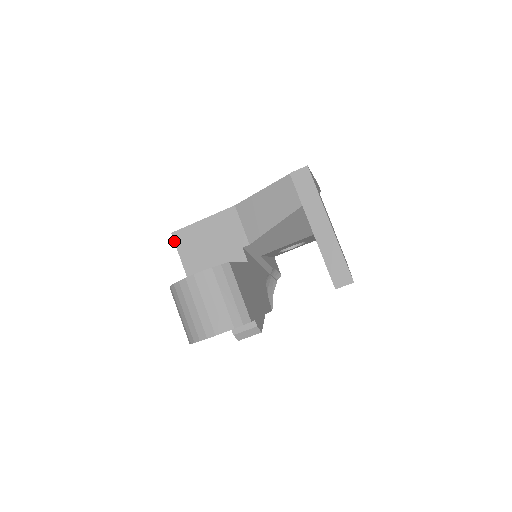
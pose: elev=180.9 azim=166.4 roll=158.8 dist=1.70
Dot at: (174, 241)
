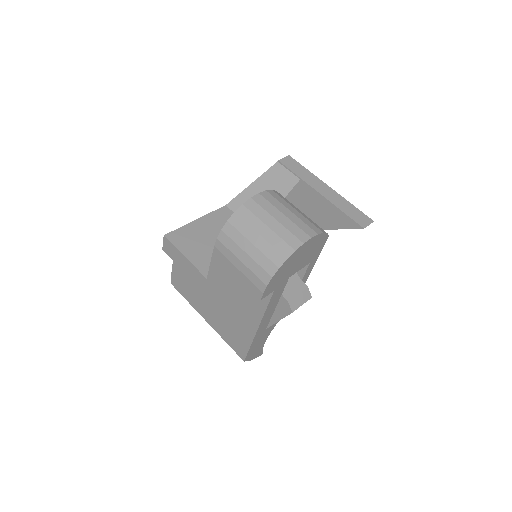
Dot at: (170, 242)
